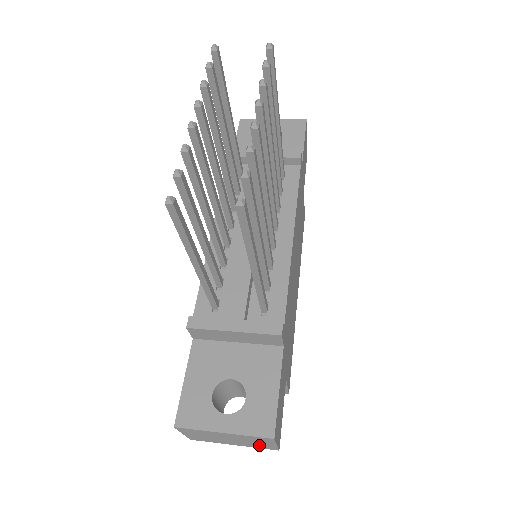
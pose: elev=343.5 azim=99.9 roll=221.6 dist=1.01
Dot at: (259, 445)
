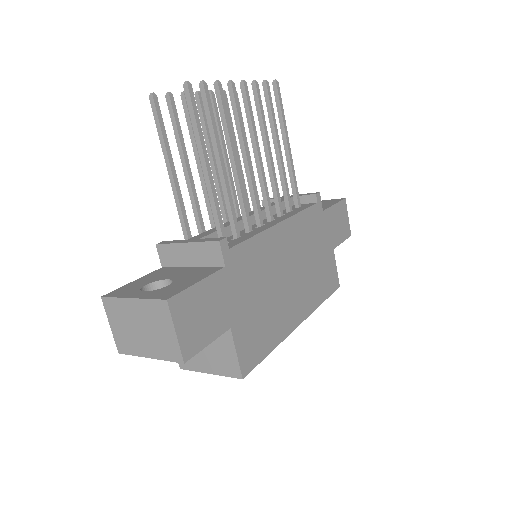
Dot at: (165, 344)
